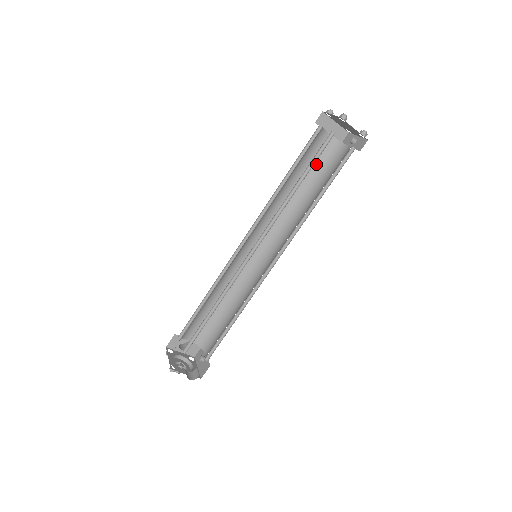
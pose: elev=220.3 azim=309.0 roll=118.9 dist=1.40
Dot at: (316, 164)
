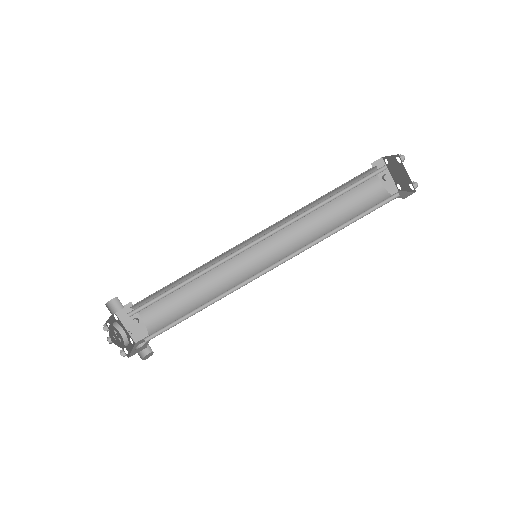
Dot at: (348, 182)
